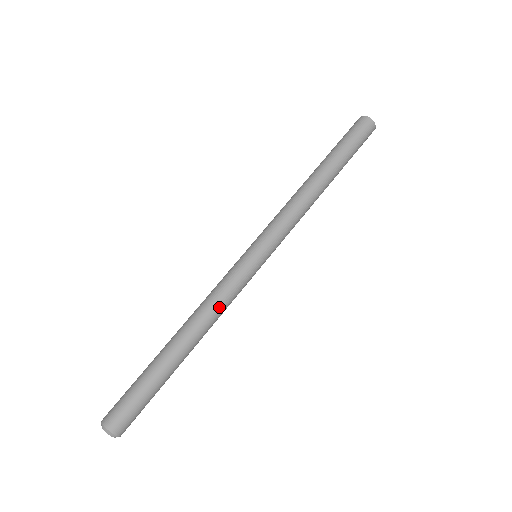
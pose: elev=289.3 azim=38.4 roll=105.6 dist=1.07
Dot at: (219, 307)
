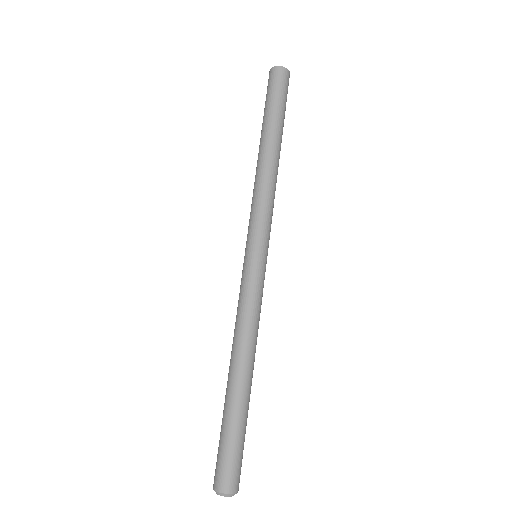
Dot at: (258, 324)
